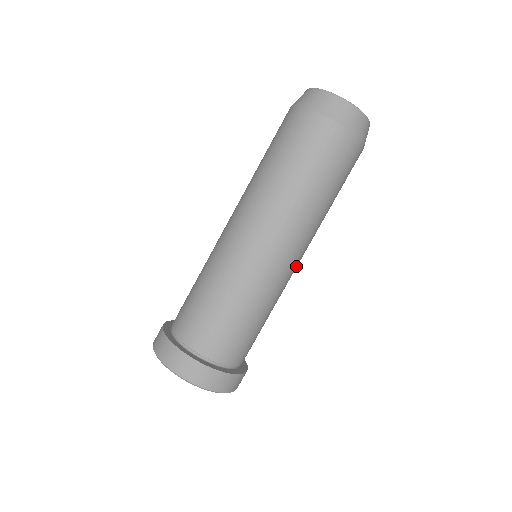
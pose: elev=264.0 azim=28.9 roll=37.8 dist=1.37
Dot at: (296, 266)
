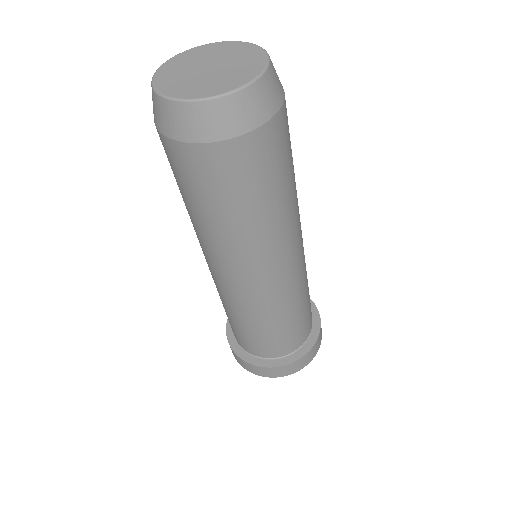
Dot at: (278, 278)
